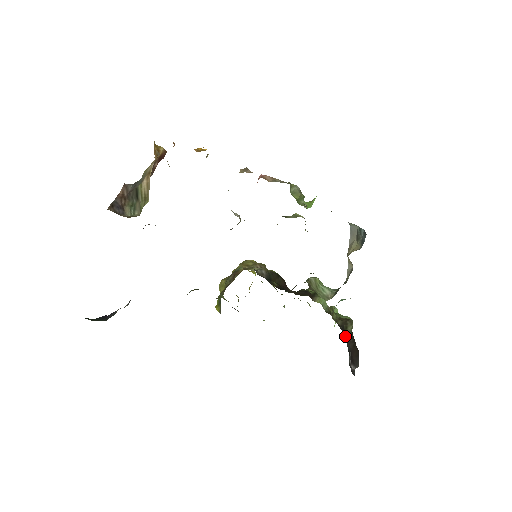
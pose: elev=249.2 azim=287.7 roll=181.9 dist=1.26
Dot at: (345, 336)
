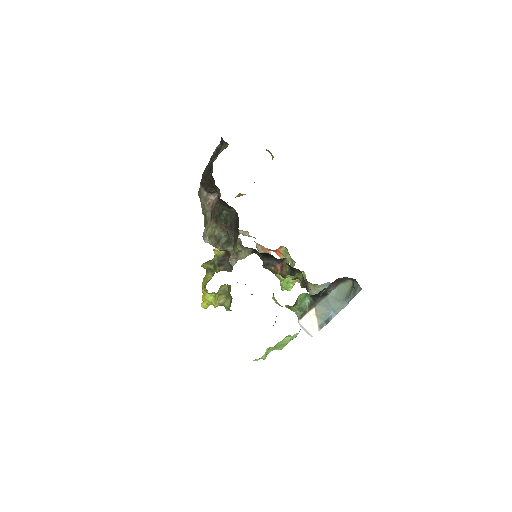
Dot at: occluded
